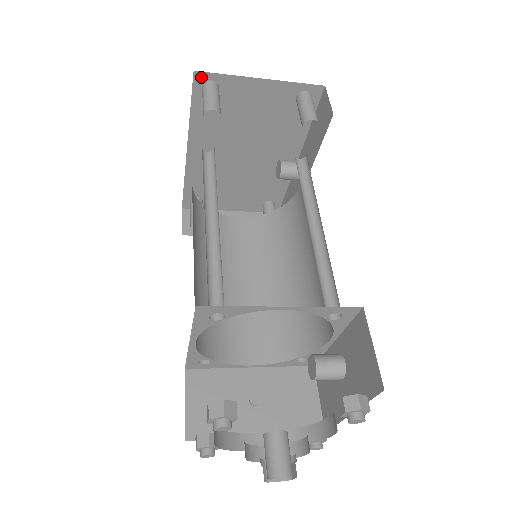
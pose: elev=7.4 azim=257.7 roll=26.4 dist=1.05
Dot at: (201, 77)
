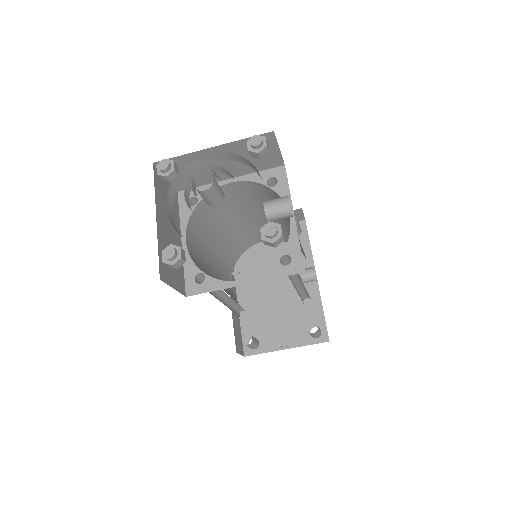
Dot at: occluded
